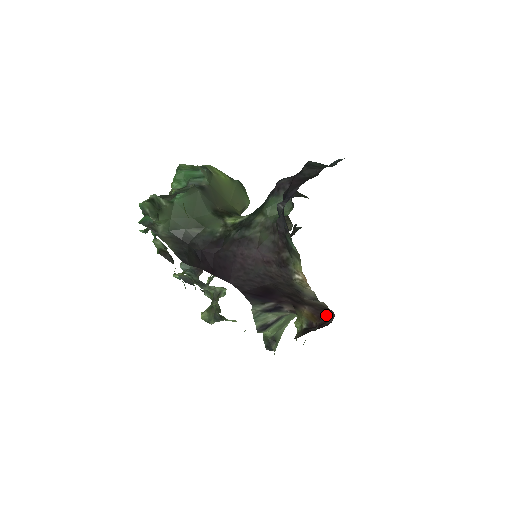
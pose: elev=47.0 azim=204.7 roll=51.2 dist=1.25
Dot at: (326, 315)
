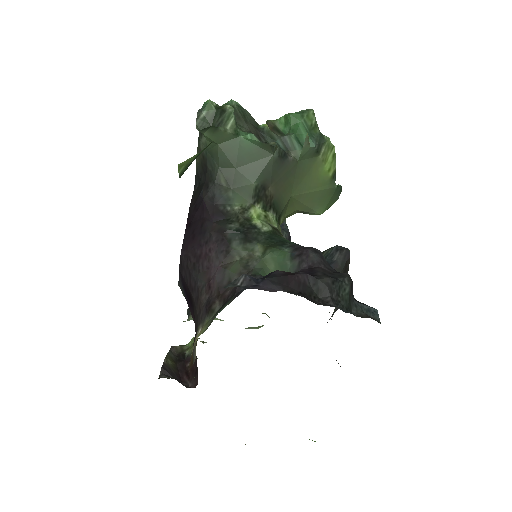
Dot at: (195, 376)
